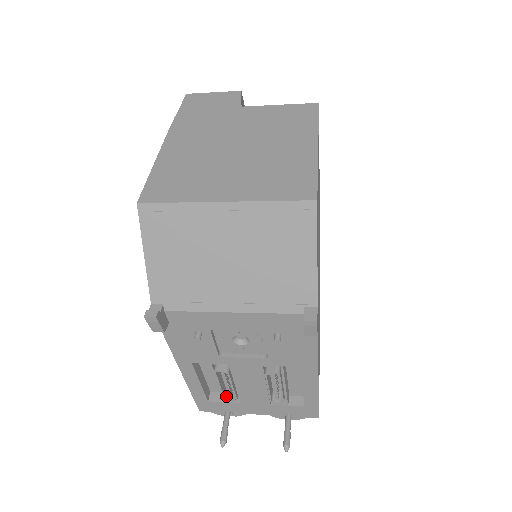
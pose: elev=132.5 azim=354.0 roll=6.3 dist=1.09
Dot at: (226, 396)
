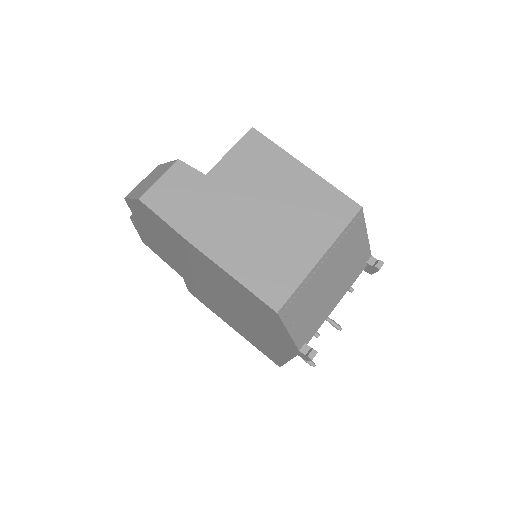
Dot at: occluded
